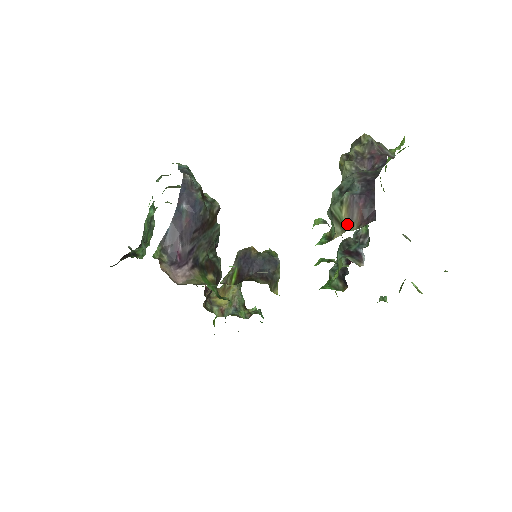
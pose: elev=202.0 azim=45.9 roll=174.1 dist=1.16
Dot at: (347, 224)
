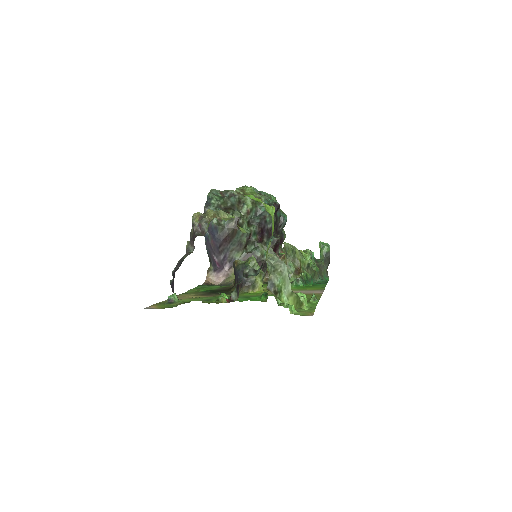
Dot at: occluded
